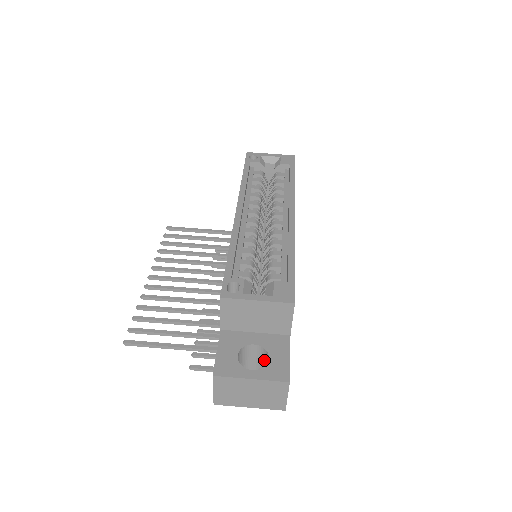
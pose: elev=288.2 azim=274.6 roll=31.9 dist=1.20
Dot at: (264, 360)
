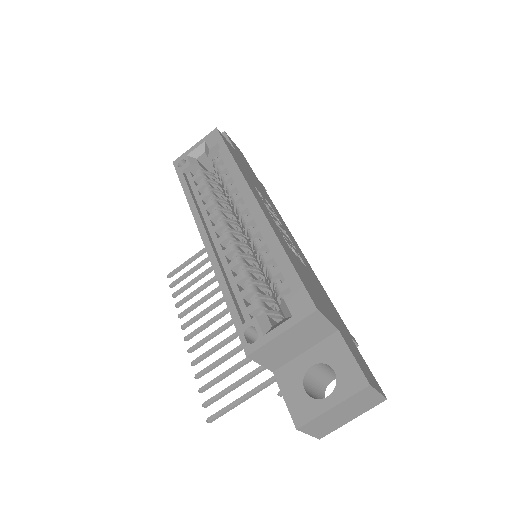
Dot at: (332, 370)
